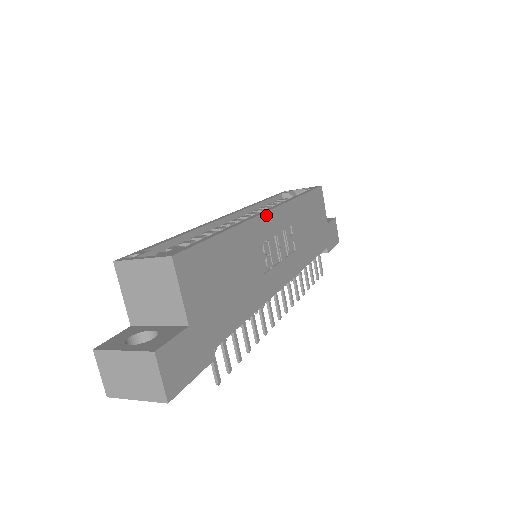
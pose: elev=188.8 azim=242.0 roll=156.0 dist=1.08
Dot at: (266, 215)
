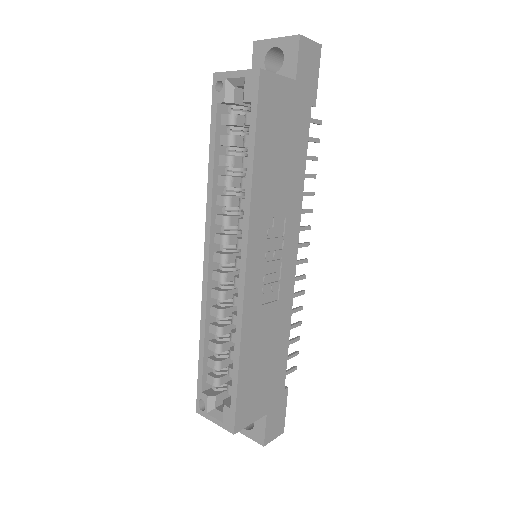
Dot at: (247, 281)
